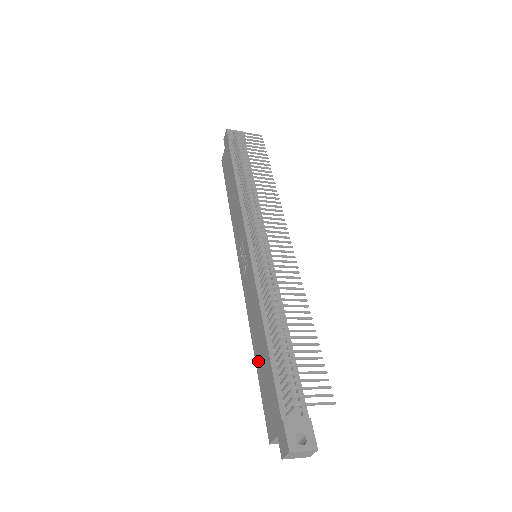
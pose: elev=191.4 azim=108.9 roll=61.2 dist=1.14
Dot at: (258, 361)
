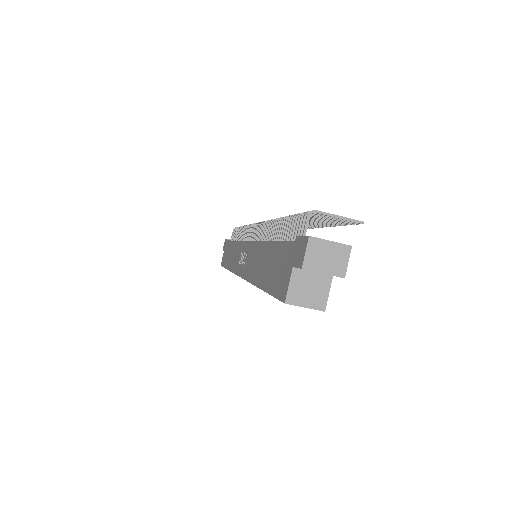
Dot at: (263, 278)
